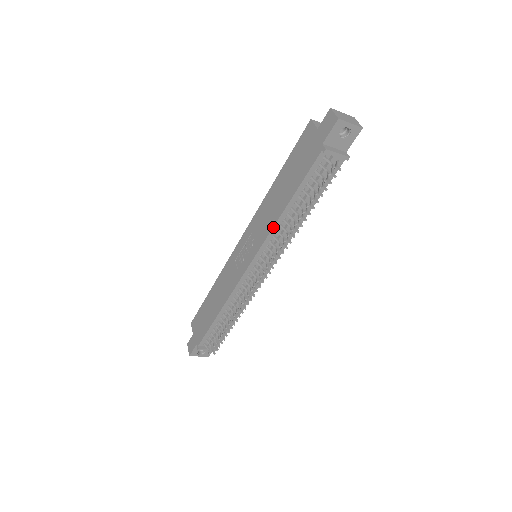
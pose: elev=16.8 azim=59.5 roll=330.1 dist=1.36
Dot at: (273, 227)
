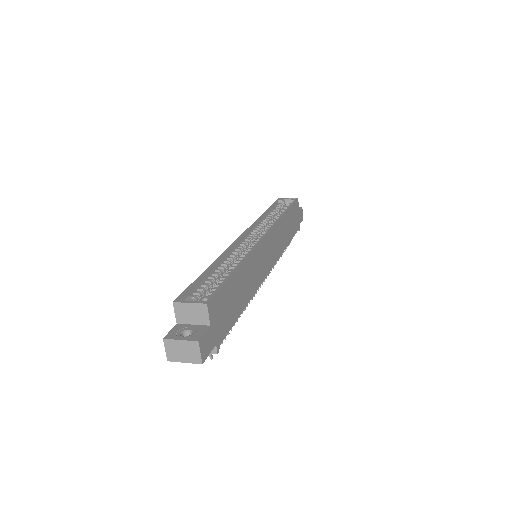
Dot at: occluded
